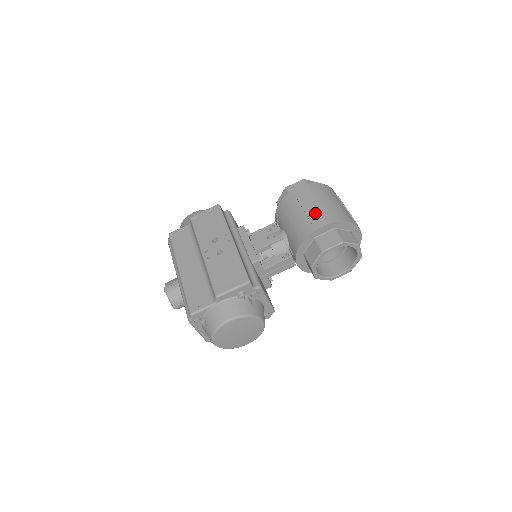
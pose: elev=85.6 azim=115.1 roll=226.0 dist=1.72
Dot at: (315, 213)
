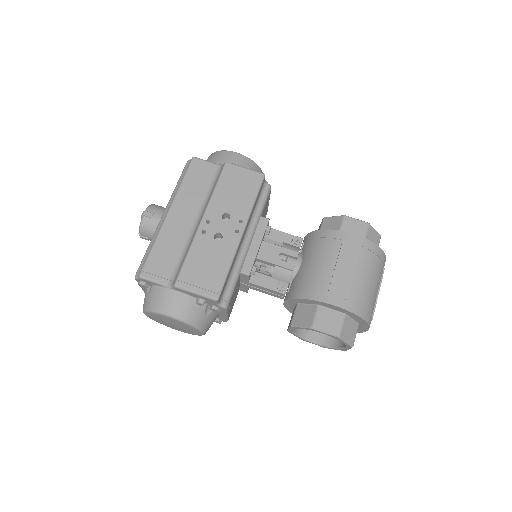
Dot at: (342, 283)
